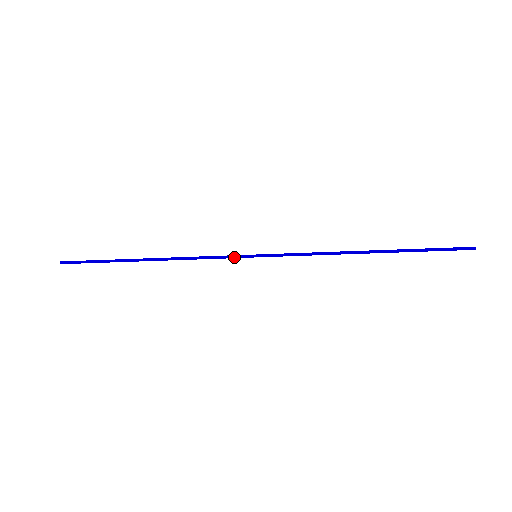
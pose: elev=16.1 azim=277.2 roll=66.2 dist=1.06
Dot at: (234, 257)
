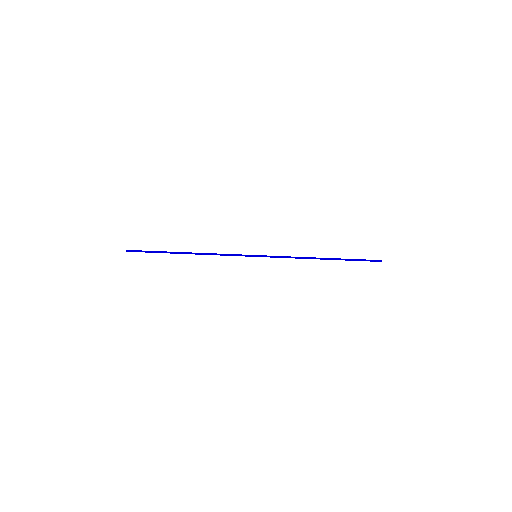
Dot at: occluded
